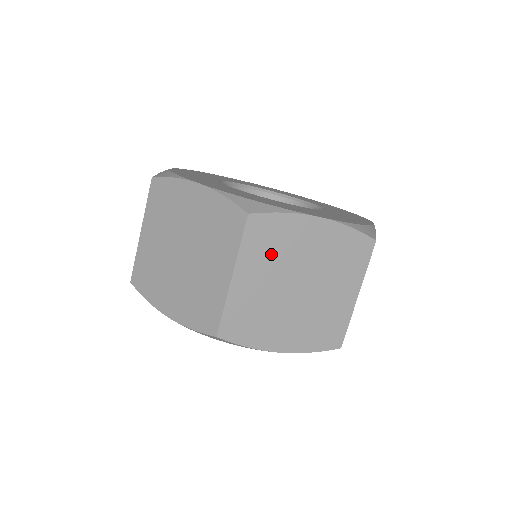
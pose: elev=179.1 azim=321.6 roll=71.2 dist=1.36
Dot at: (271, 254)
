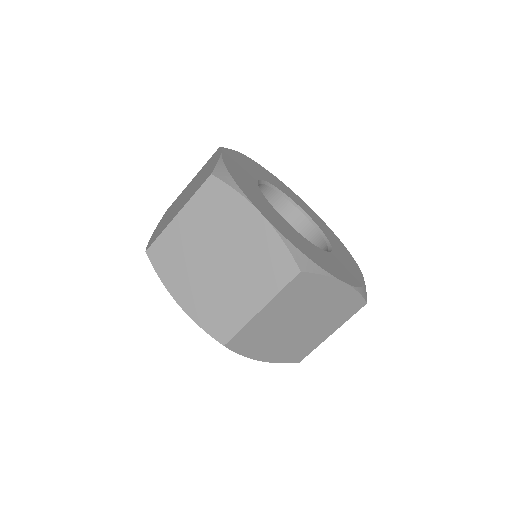
Dot at: (297, 300)
